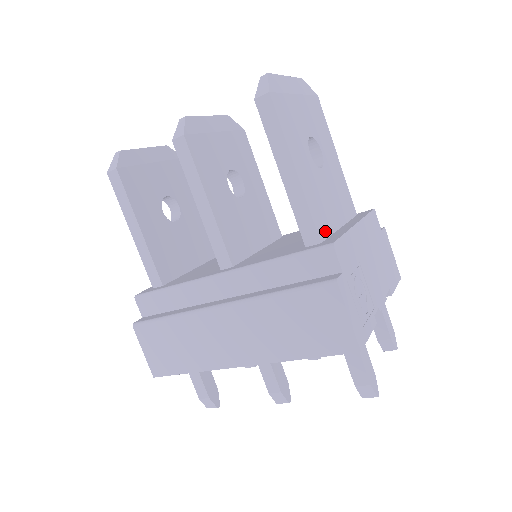
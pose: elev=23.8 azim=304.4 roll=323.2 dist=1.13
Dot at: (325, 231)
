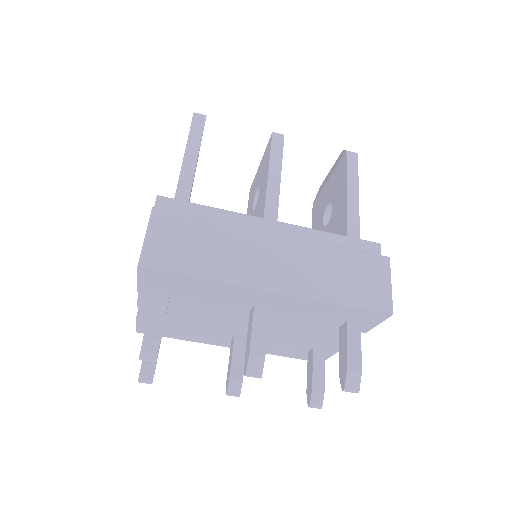
Dot at: occluded
